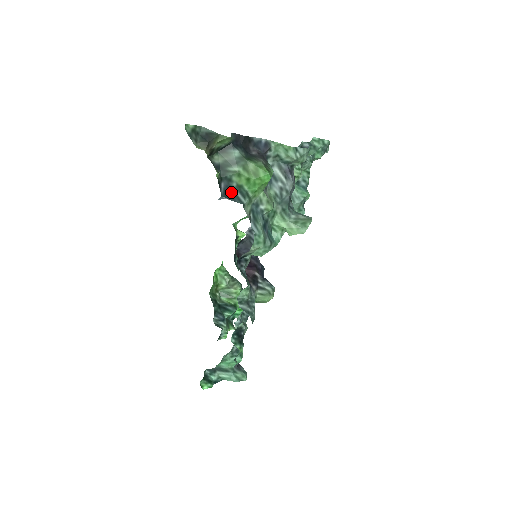
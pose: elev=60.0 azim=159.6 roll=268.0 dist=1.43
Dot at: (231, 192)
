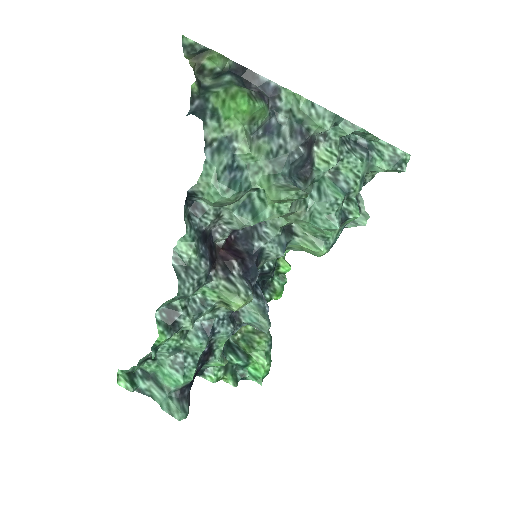
Dot at: (203, 112)
